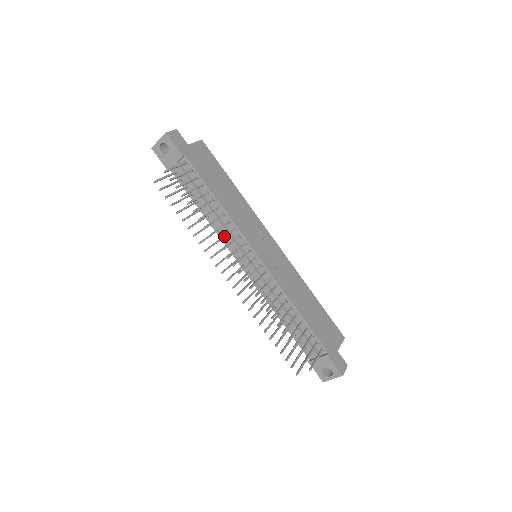
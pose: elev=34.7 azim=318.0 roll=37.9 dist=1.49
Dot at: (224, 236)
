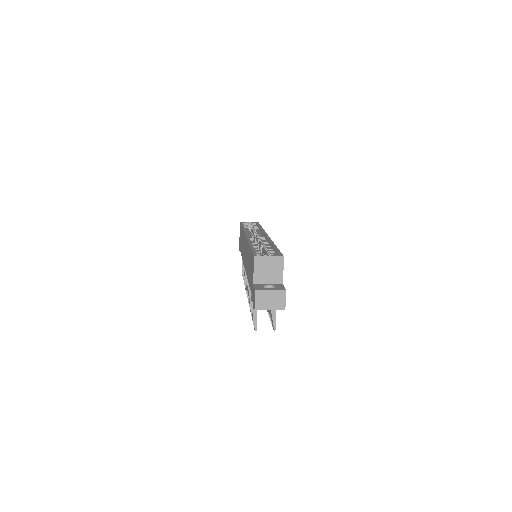
Dot at: occluded
